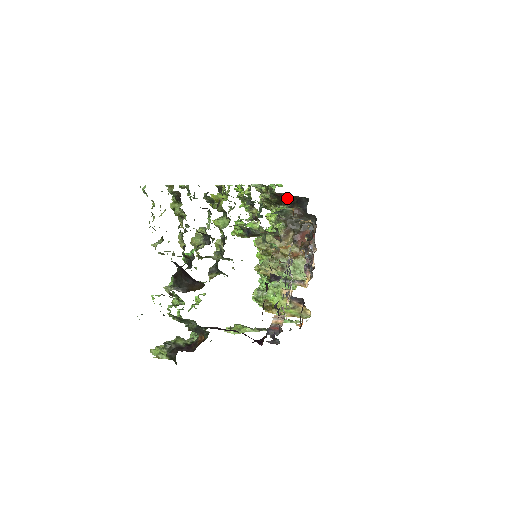
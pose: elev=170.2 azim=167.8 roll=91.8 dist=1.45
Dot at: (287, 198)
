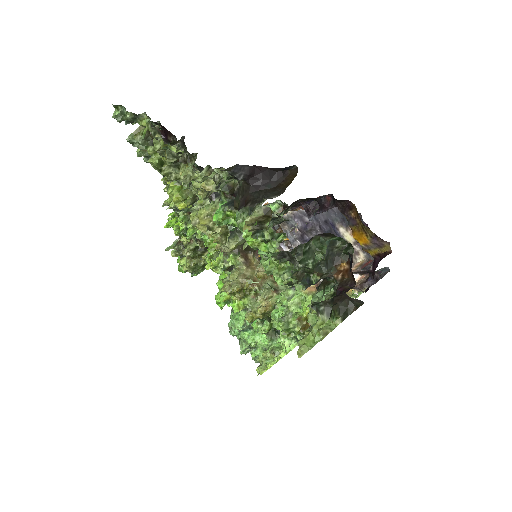
Dot at: occluded
